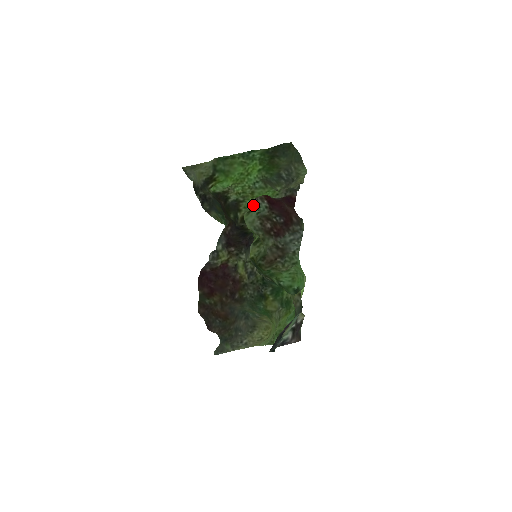
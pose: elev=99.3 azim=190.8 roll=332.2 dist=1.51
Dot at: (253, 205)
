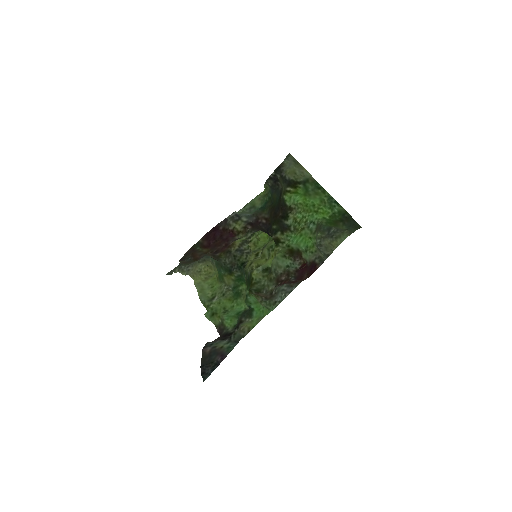
Dot at: (292, 256)
